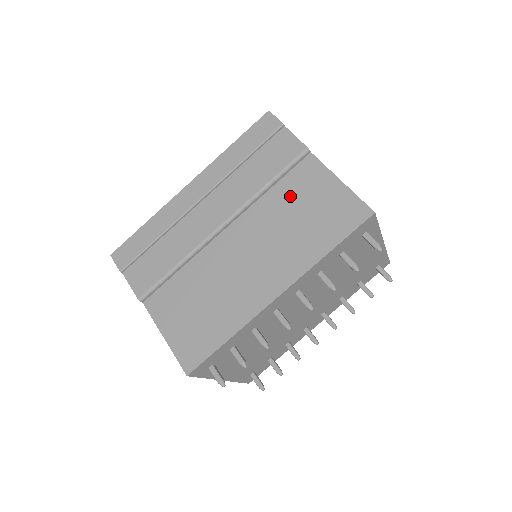
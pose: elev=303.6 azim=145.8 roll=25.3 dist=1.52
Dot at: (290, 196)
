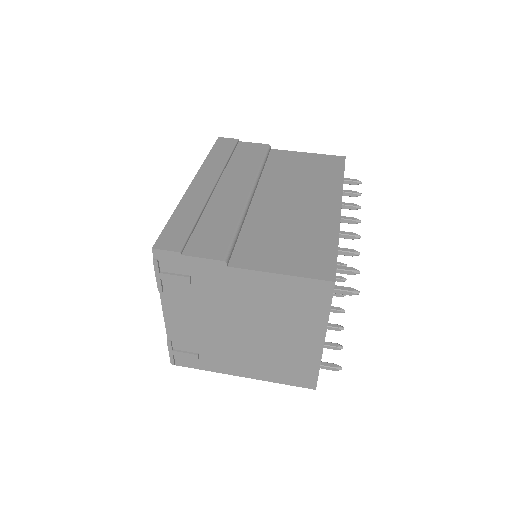
Dot at: (283, 167)
